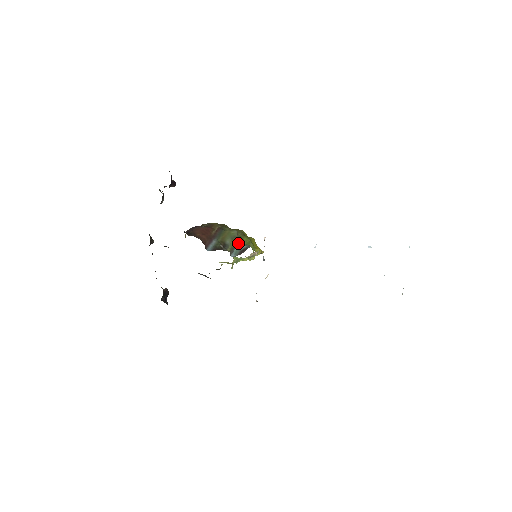
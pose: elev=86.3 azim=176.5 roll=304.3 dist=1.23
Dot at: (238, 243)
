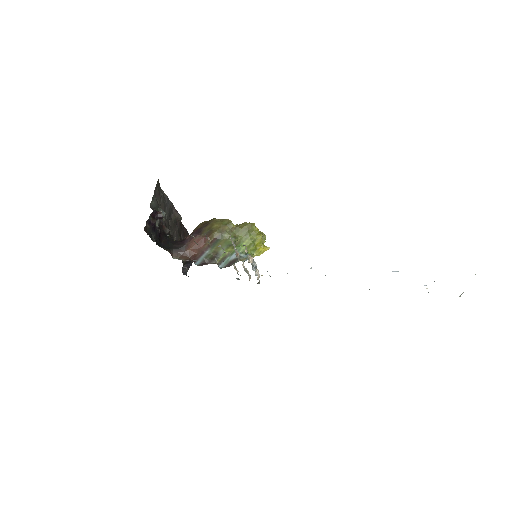
Dot at: (234, 250)
